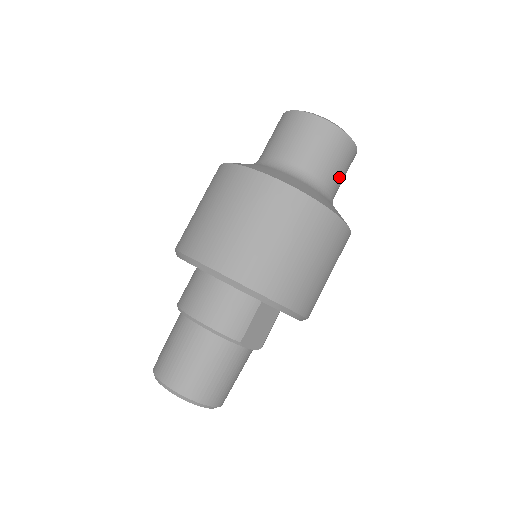
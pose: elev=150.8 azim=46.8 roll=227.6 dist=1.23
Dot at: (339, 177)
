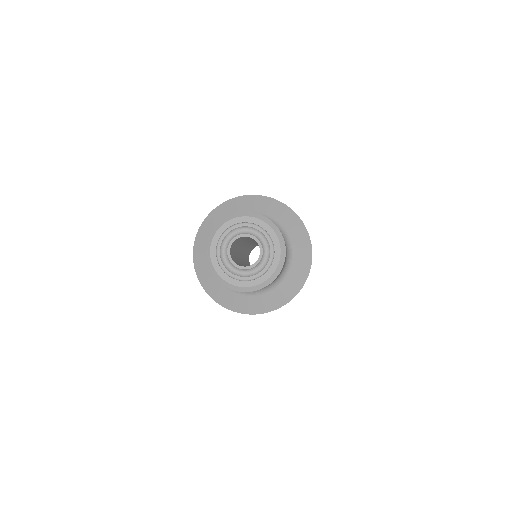
Dot at: occluded
